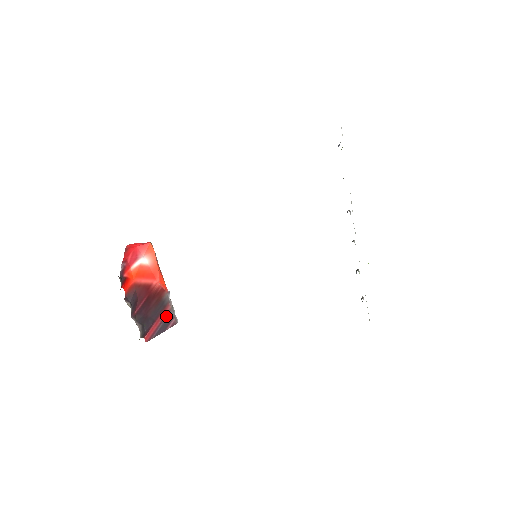
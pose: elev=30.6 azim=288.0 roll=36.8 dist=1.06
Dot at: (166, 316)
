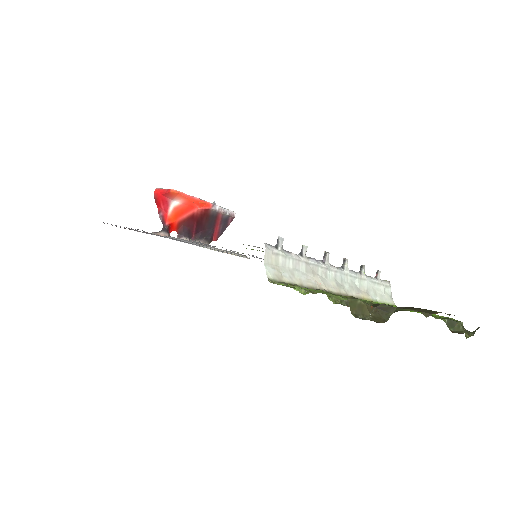
Dot at: (222, 220)
